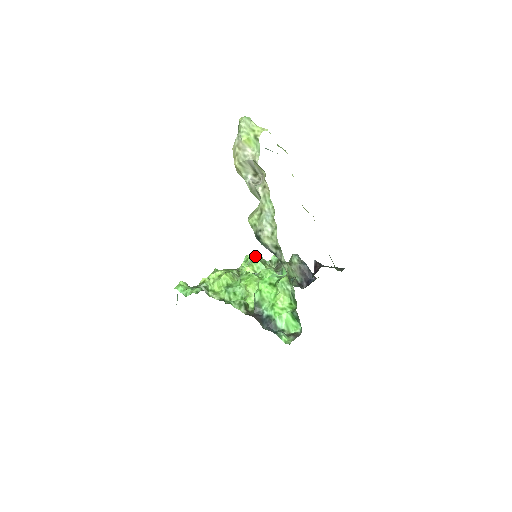
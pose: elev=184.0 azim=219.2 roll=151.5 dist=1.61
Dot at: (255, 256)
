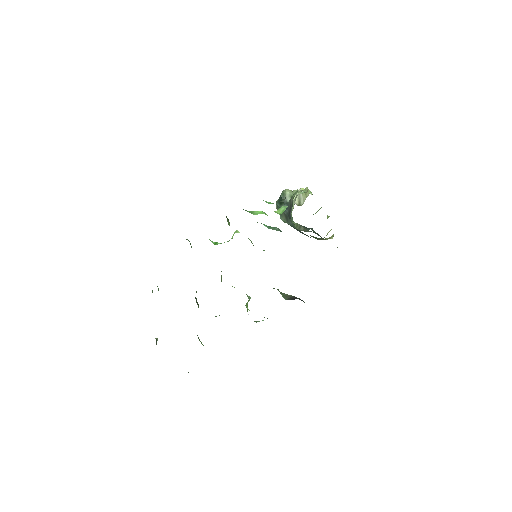
Dot at: occluded
